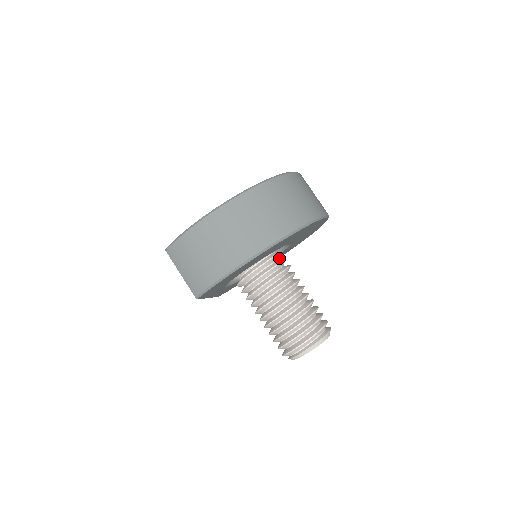
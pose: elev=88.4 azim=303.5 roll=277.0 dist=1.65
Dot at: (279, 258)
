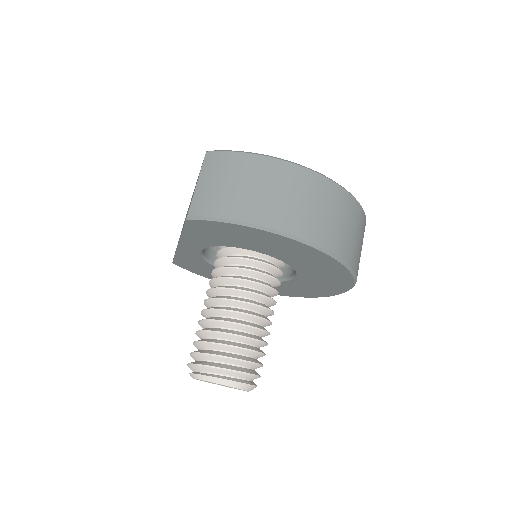
Dot at: occluded
